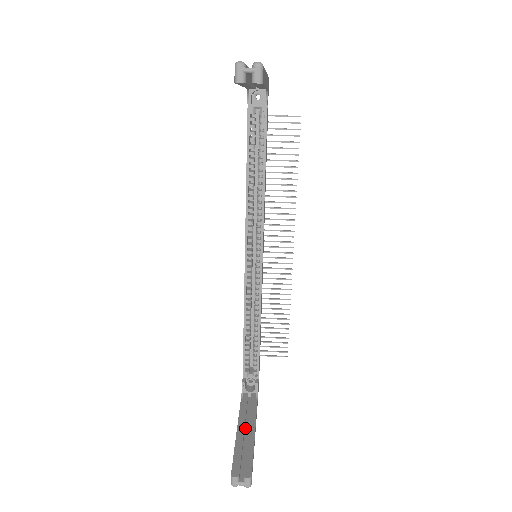
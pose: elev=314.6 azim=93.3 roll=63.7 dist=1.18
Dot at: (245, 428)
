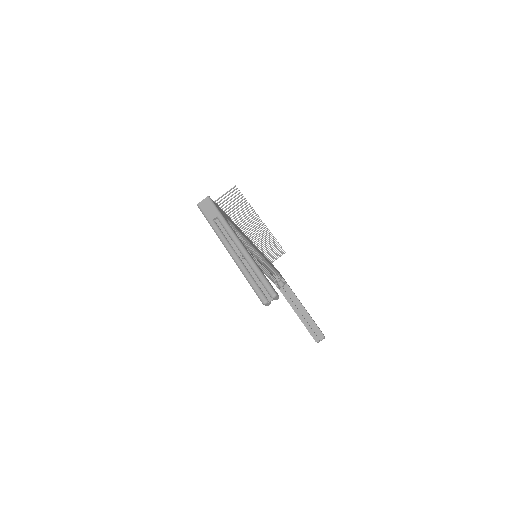
Dot at: (298, 309)
